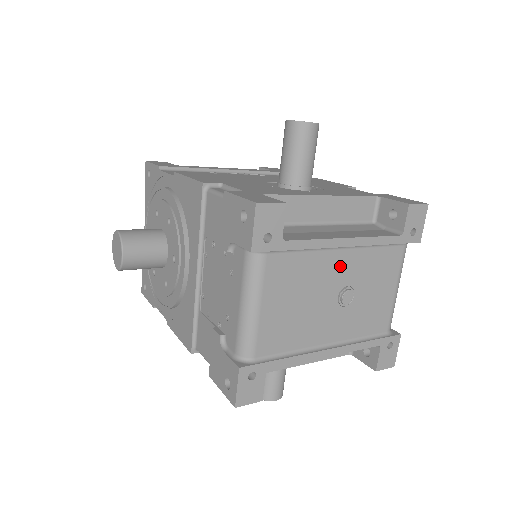
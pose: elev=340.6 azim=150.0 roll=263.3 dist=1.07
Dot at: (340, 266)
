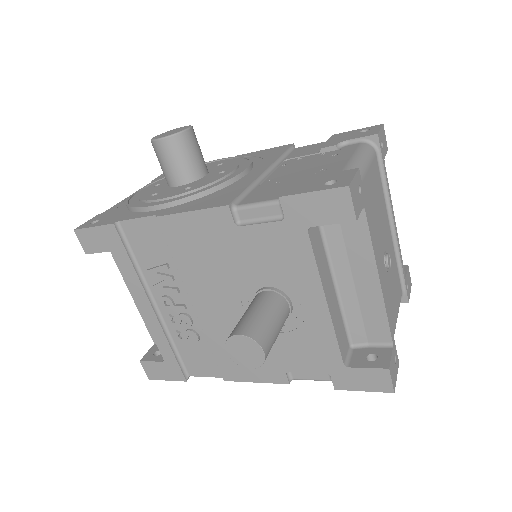
Dot at: (388, 235)
